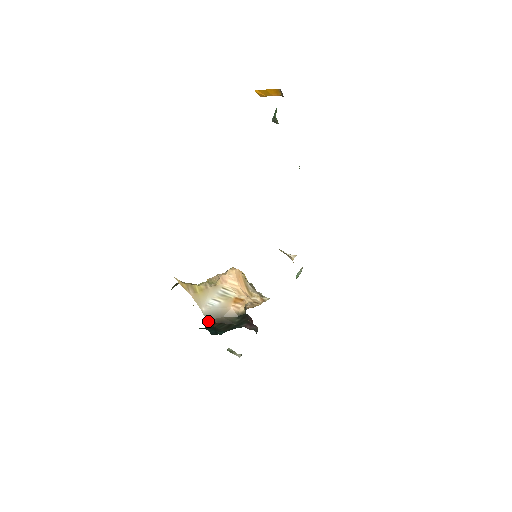
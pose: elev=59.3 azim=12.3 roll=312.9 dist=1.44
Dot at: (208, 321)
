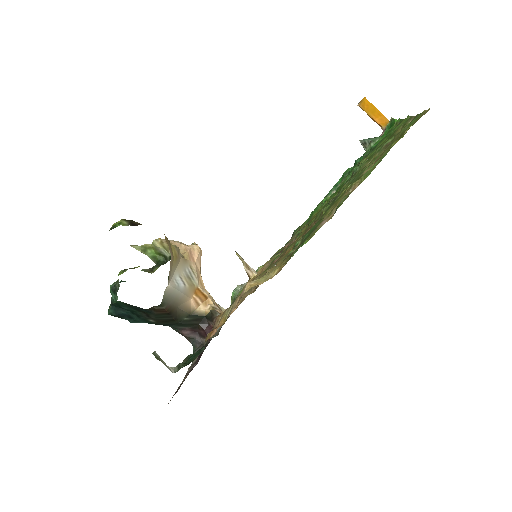
Dot at: (161, 304)
